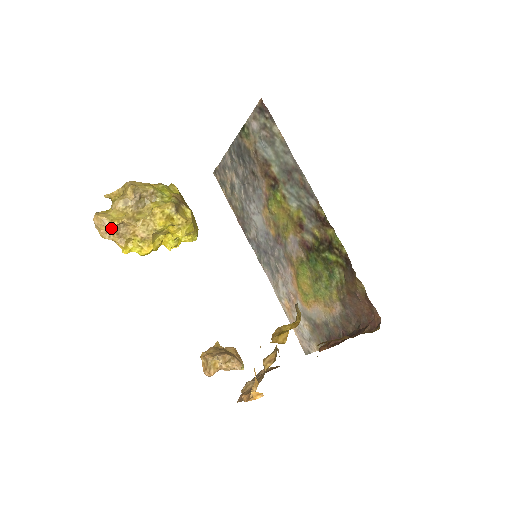
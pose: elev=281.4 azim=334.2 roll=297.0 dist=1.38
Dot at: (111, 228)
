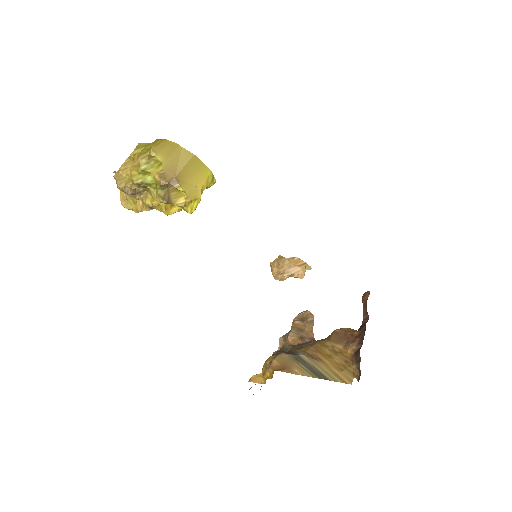
Dot at: occluded
